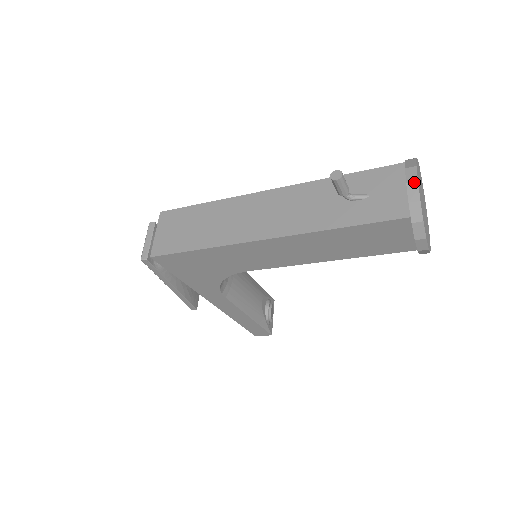
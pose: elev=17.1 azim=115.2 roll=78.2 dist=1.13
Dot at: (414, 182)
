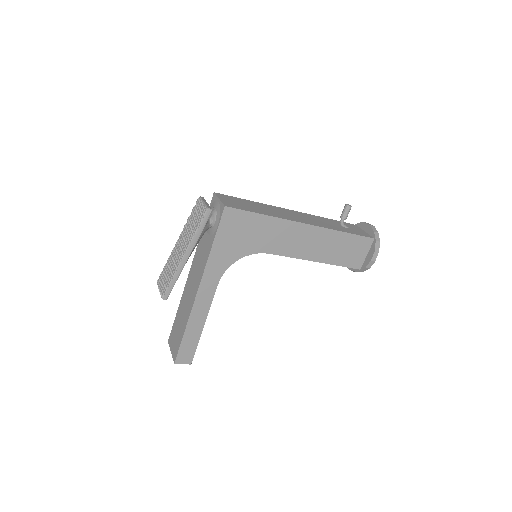
Dot at: (373, 226)
